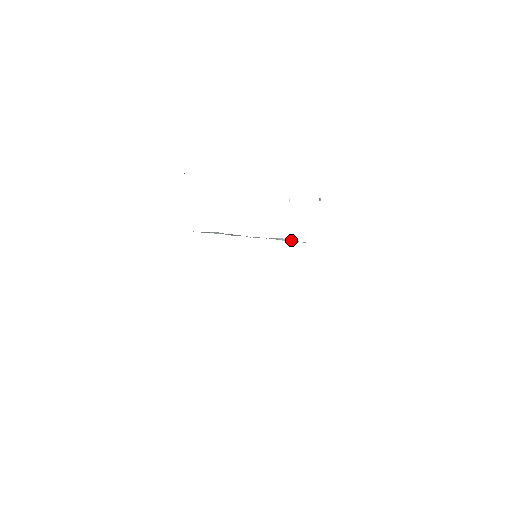
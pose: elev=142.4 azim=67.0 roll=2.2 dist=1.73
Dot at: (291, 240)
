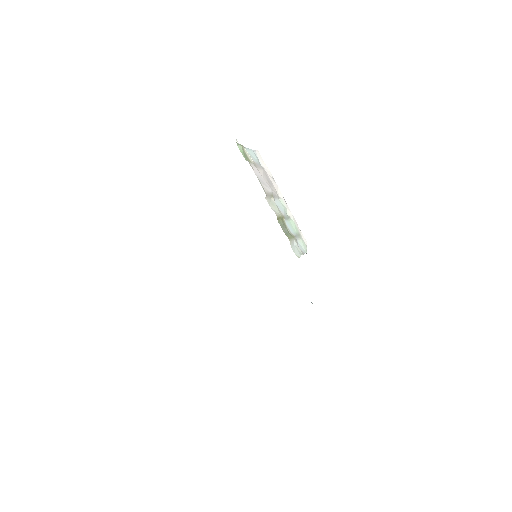
Dot at: occluded
